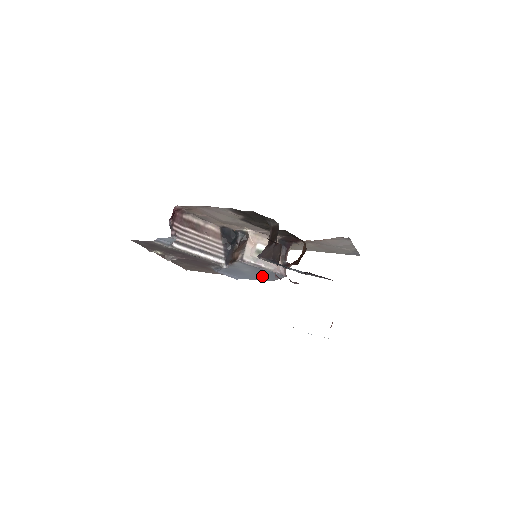
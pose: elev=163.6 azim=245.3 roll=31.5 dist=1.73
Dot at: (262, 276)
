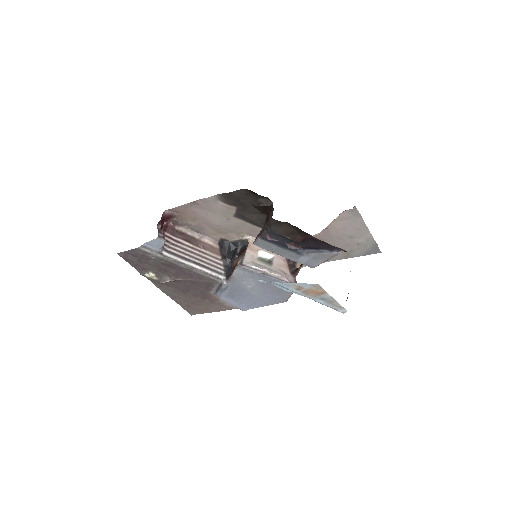
Dot at: (271, 295)
